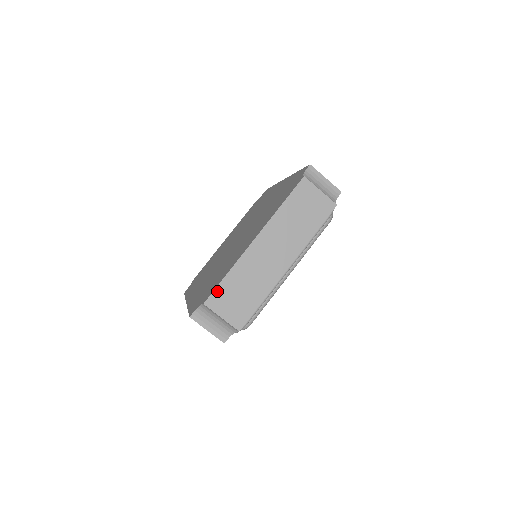
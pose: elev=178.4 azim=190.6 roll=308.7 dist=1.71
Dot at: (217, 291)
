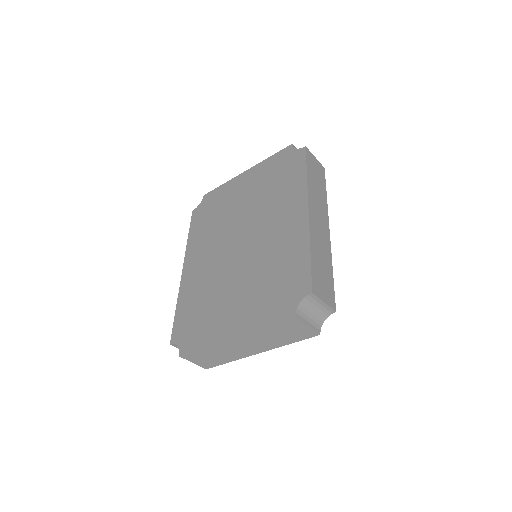
Dot at: (192, 353)
